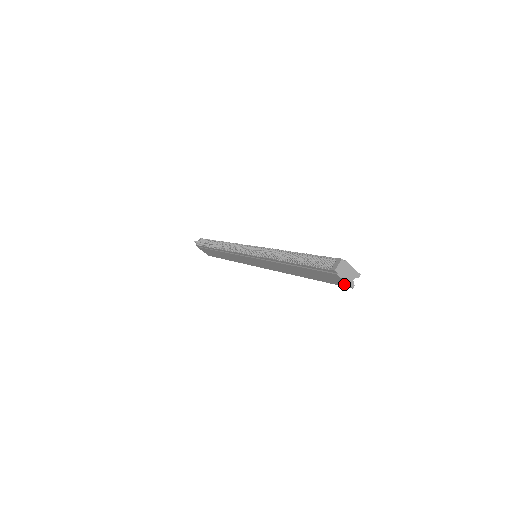
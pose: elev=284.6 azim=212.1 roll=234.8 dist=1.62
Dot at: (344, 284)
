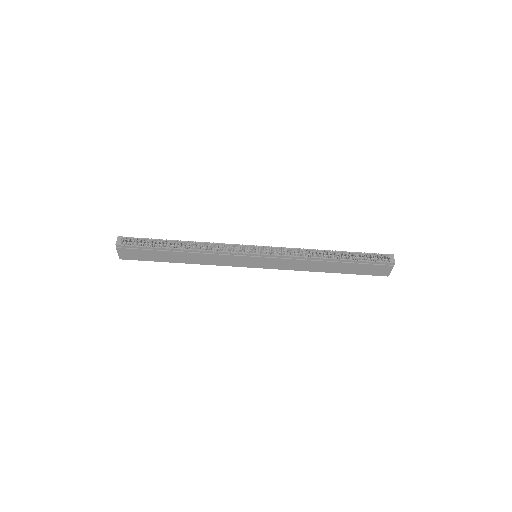
Dot at: (384, 274)
